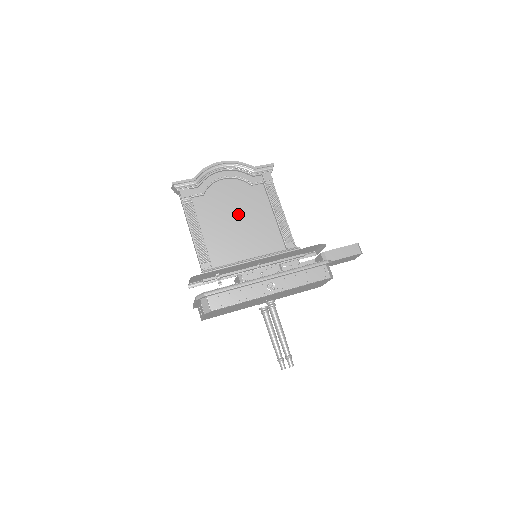
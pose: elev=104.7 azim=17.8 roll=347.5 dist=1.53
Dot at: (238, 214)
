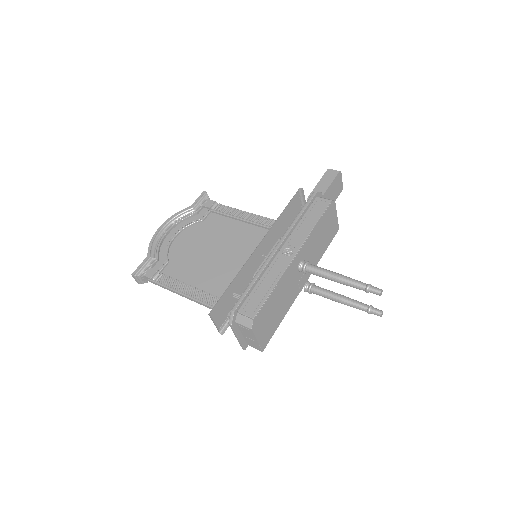
Dot at: (211, 248)
